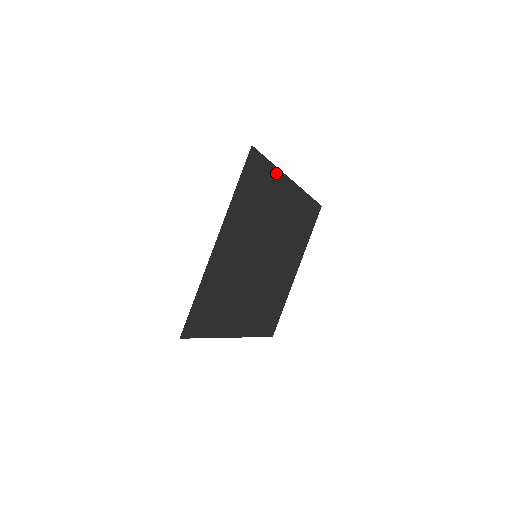
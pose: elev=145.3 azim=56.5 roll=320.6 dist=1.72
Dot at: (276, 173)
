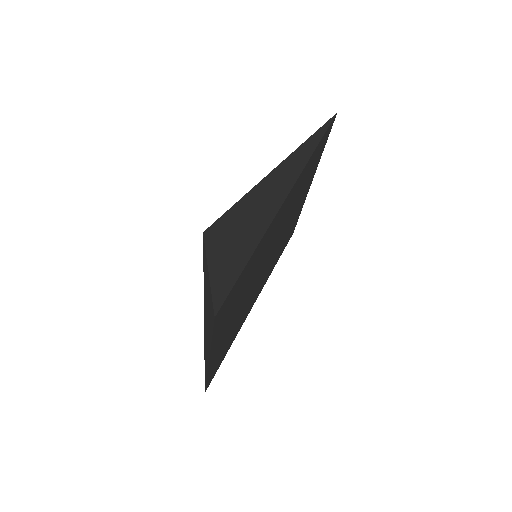
Dot at: (258, 246)
